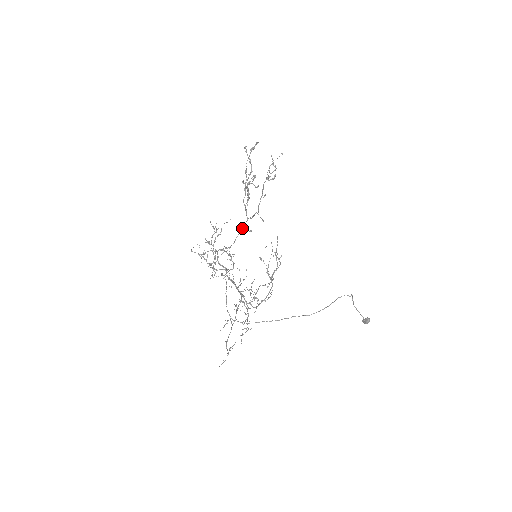
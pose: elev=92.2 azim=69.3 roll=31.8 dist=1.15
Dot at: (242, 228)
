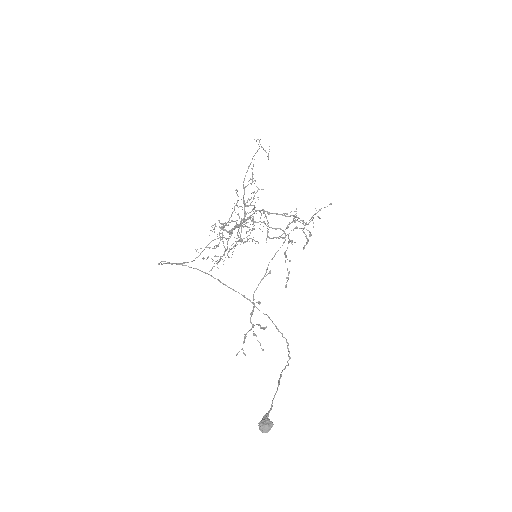
Dot at: (281, 229)
